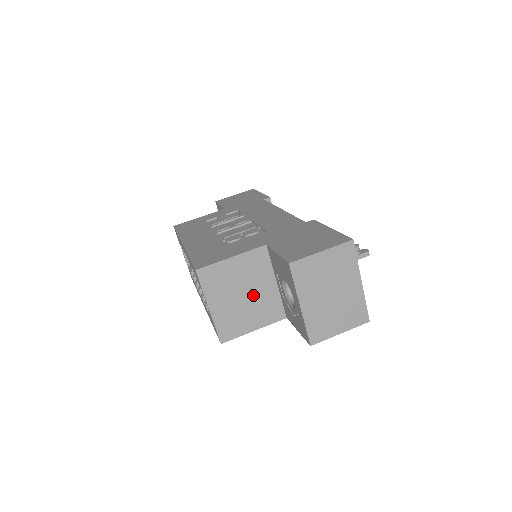
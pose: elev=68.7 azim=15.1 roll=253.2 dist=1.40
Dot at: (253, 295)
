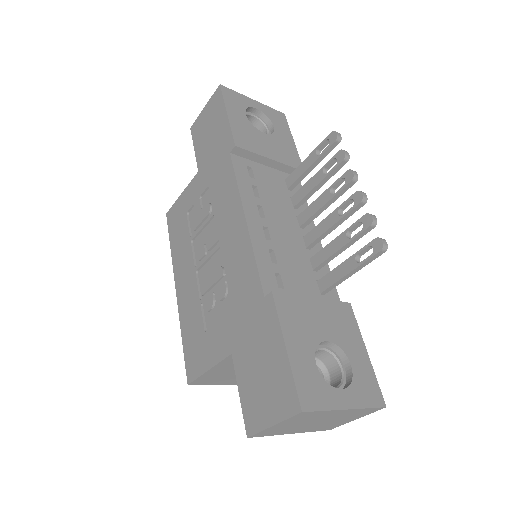
Dot at: occluded
